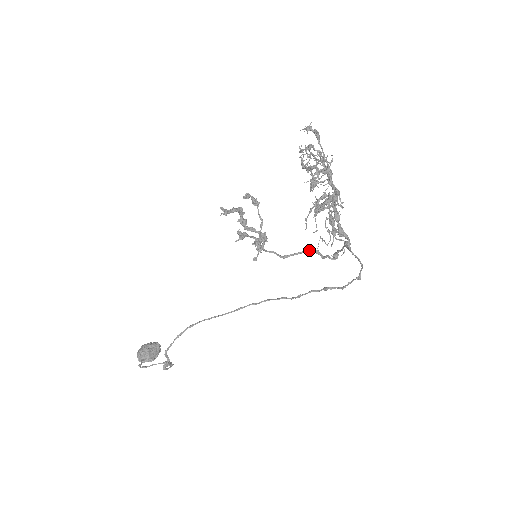
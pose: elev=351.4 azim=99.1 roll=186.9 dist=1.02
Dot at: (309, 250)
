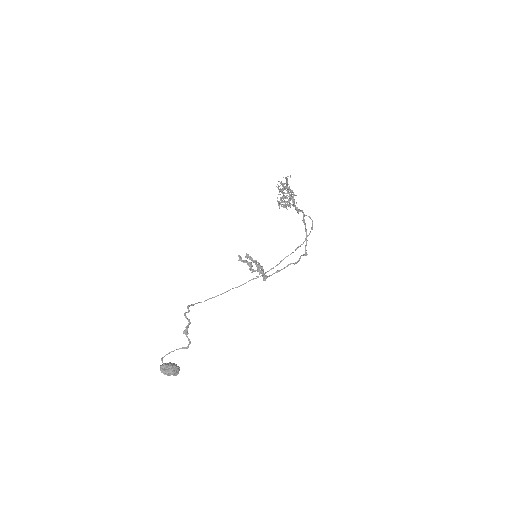
Dot at: (291, 263)
